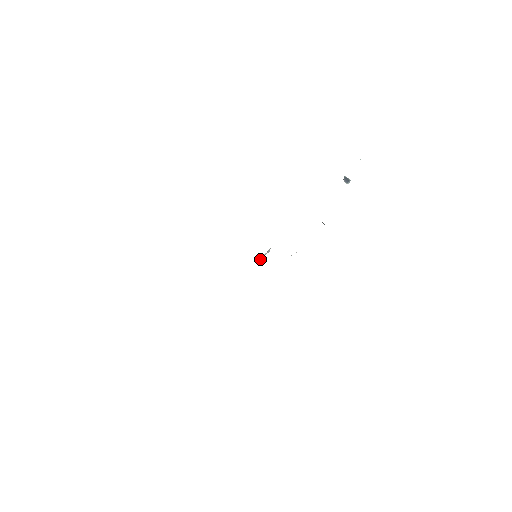
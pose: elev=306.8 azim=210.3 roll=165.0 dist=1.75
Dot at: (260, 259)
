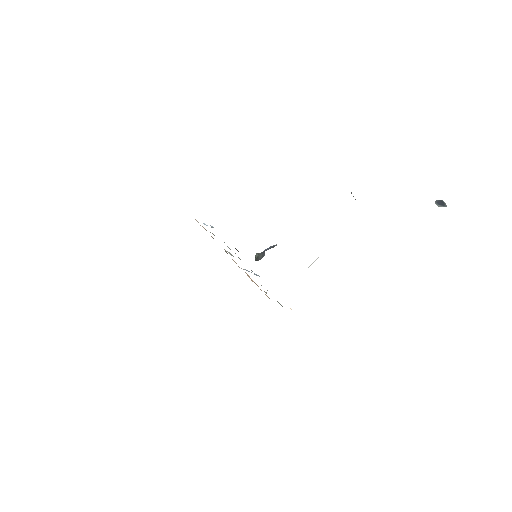
Dot at: occluded
